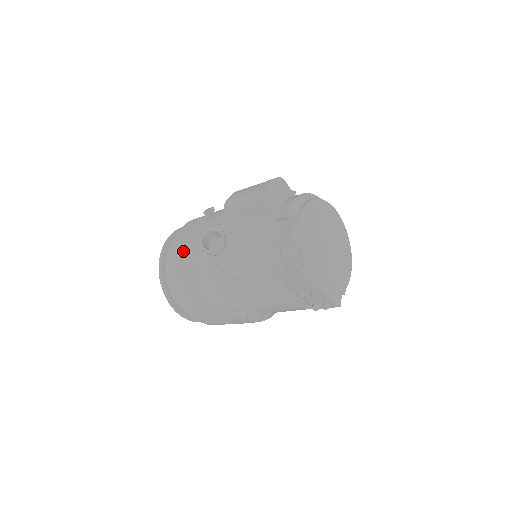
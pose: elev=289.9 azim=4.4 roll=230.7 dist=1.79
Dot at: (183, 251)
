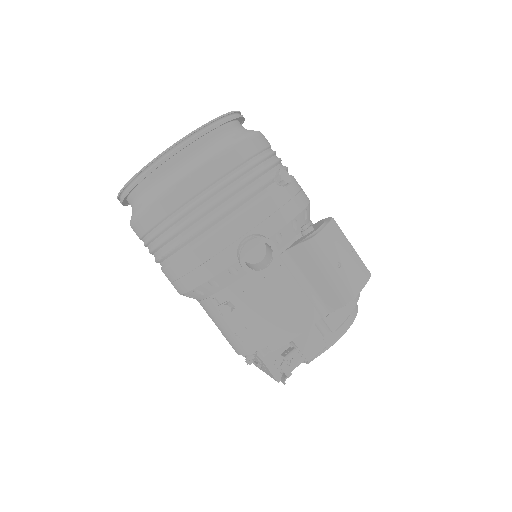
Dot at: (215, 197)
